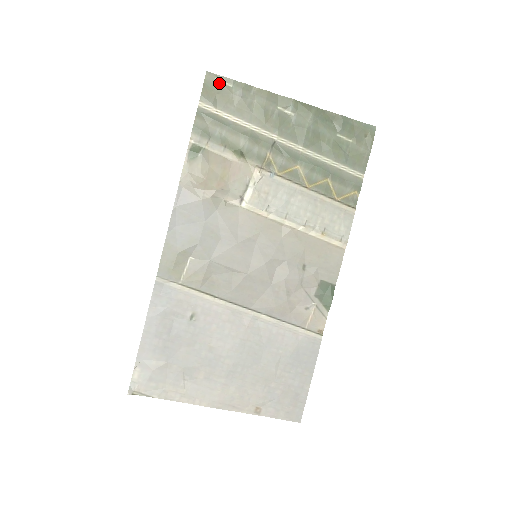
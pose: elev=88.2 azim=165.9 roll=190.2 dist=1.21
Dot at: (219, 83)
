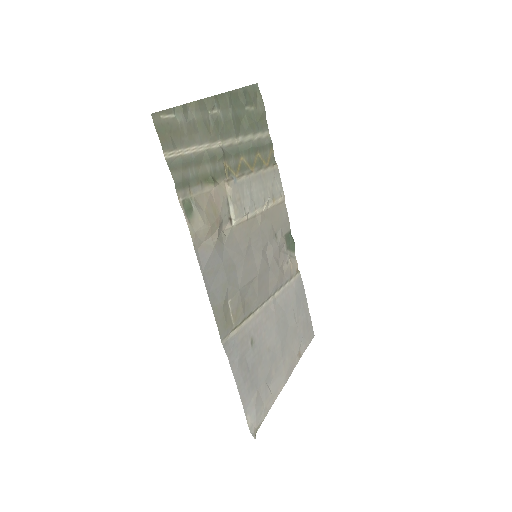
Dot at: (165, 120)
